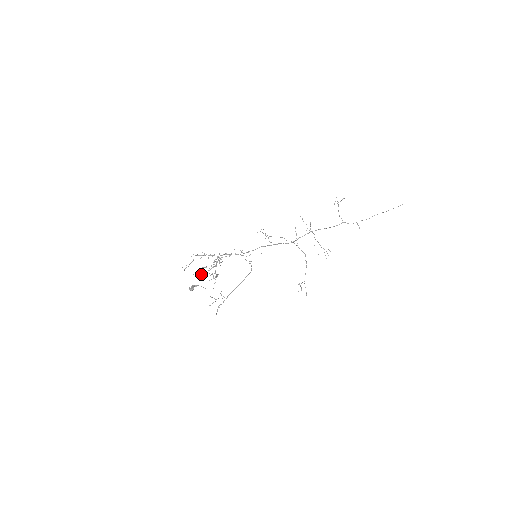
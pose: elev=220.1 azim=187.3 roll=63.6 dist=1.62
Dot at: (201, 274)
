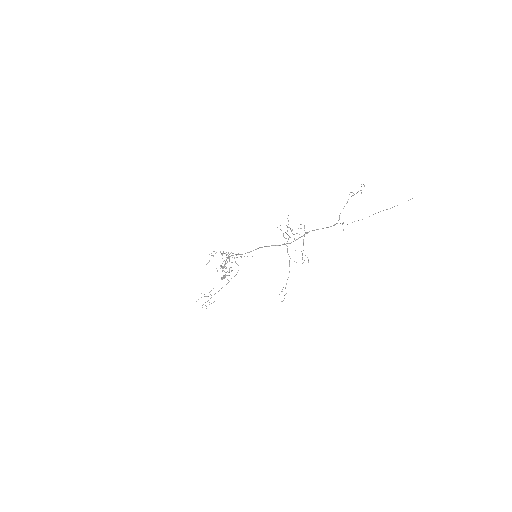
Dot at: occluded
